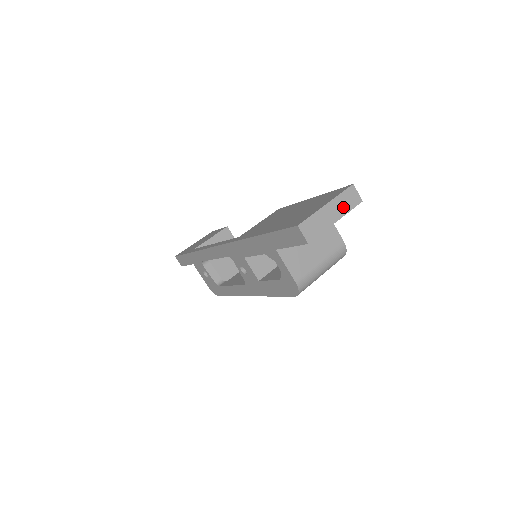
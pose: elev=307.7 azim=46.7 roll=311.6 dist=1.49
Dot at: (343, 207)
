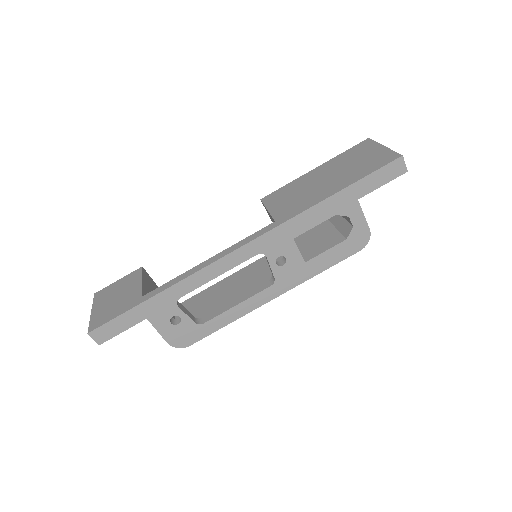
Dot at: occluded
